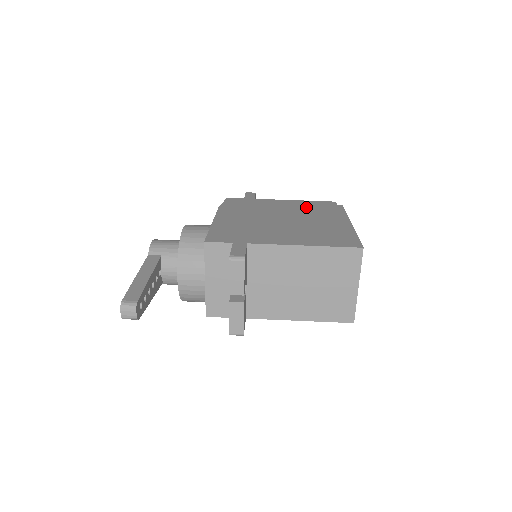
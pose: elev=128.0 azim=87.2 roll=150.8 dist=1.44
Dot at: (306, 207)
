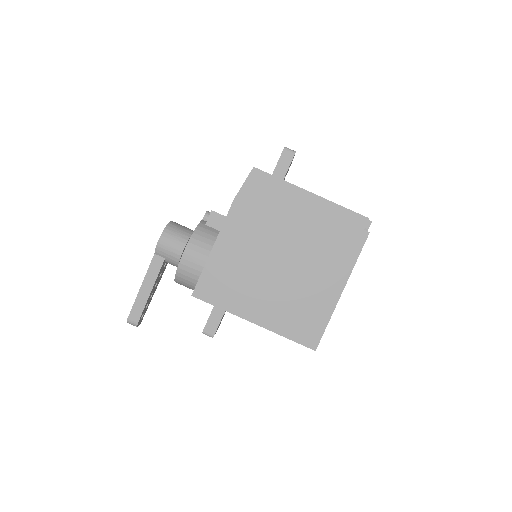
Dot at: (325, 229)
